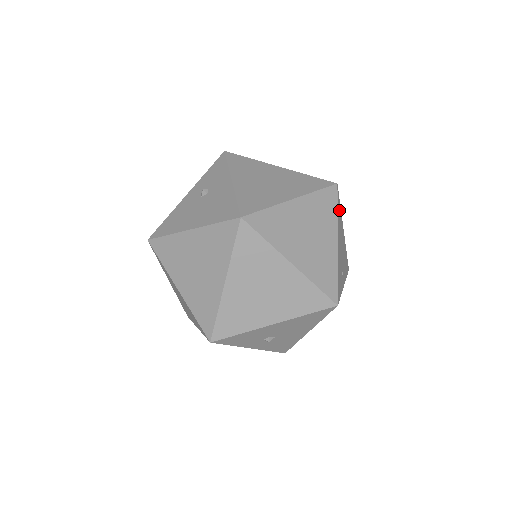
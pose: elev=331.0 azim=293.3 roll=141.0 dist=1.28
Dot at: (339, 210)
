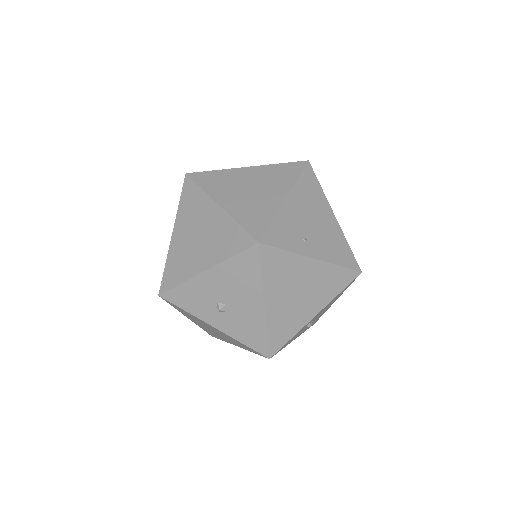
Dot at: (312, 184)
